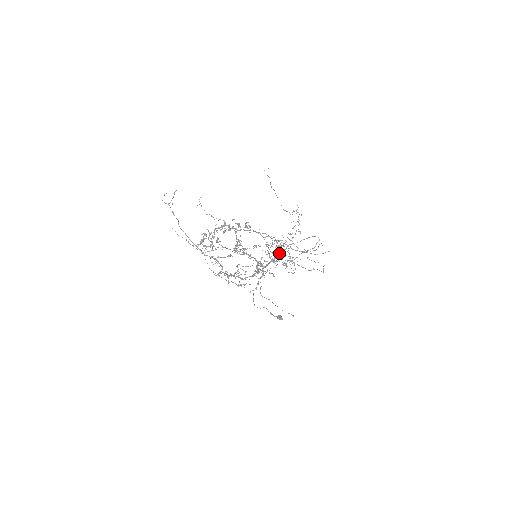
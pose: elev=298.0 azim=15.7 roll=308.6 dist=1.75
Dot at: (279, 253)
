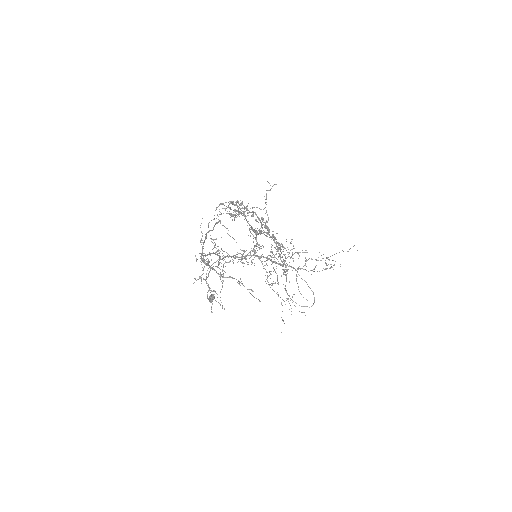
Dot at: occluded
